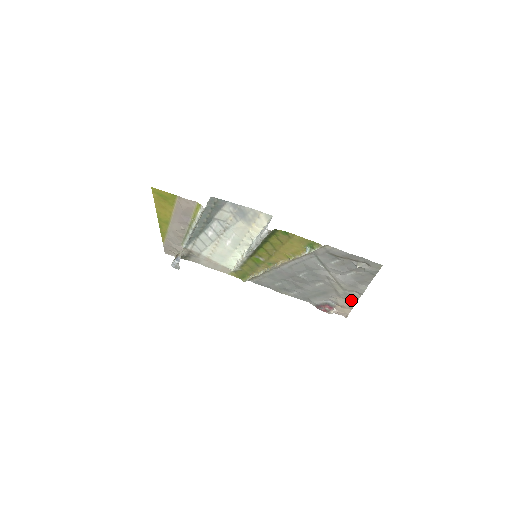
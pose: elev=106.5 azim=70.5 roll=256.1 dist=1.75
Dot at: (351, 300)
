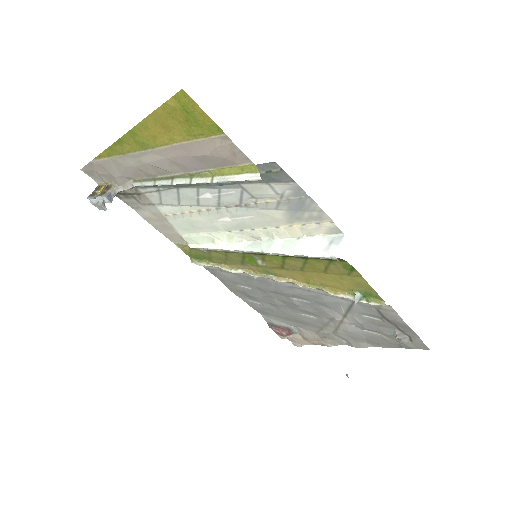
Dot at: (327, 341)
